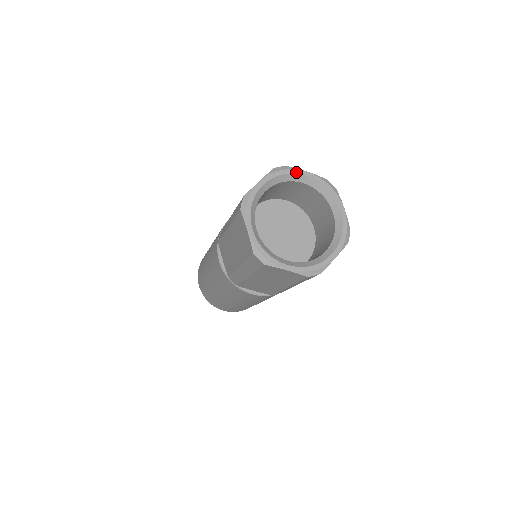
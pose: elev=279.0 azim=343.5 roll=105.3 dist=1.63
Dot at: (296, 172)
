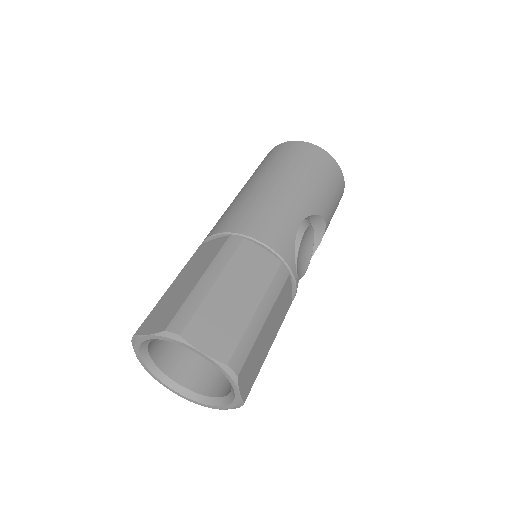
Dot at: (188, 347)
